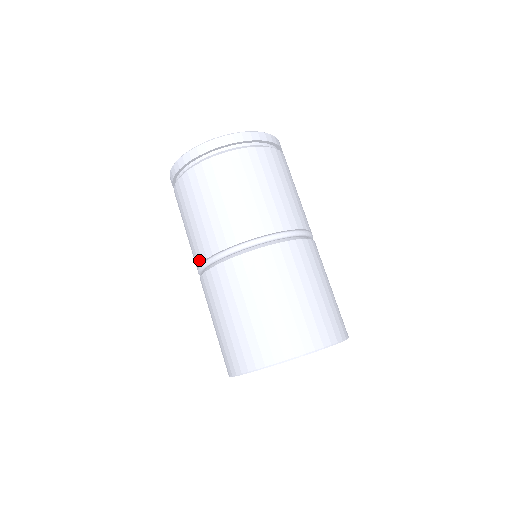
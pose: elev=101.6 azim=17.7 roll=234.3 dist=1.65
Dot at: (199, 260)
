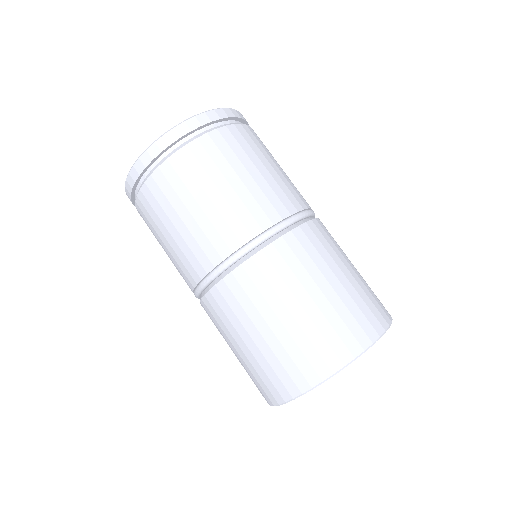
Dot at: (207, 268)
